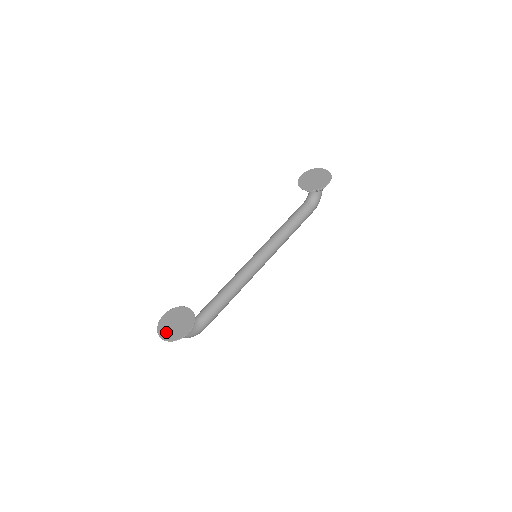
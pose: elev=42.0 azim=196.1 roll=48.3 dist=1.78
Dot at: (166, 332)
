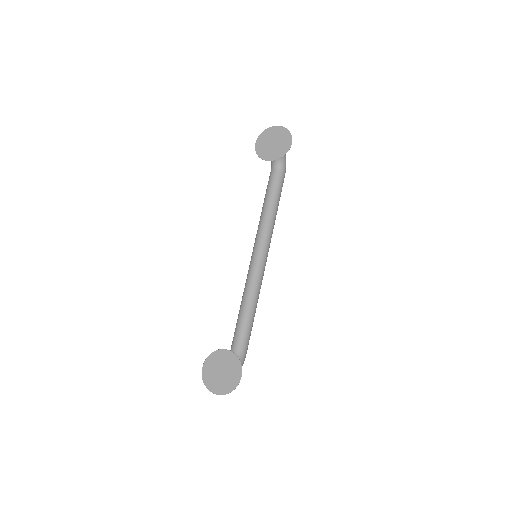
Dot at: (217, 386)
